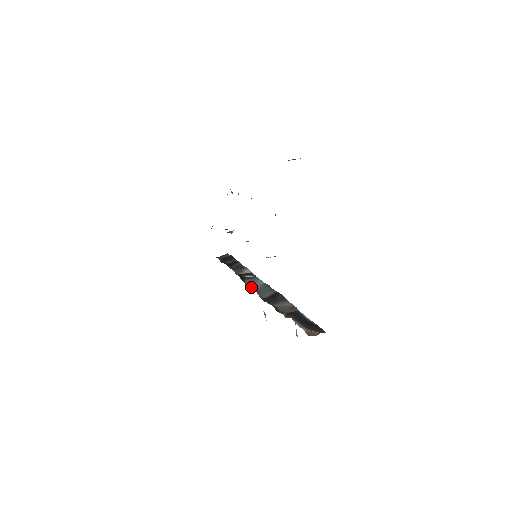
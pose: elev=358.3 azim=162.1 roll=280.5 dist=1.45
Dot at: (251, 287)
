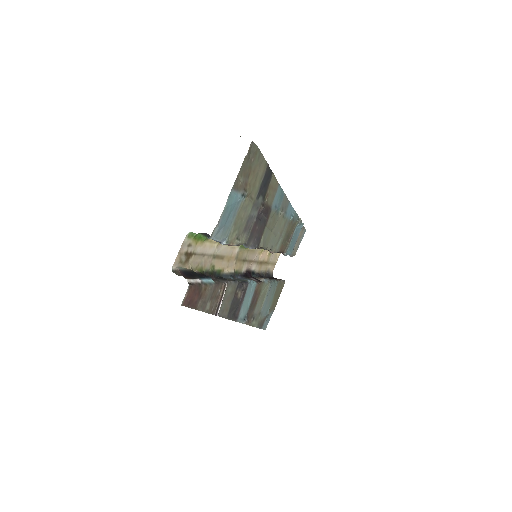
Dot at: (237, 278)
